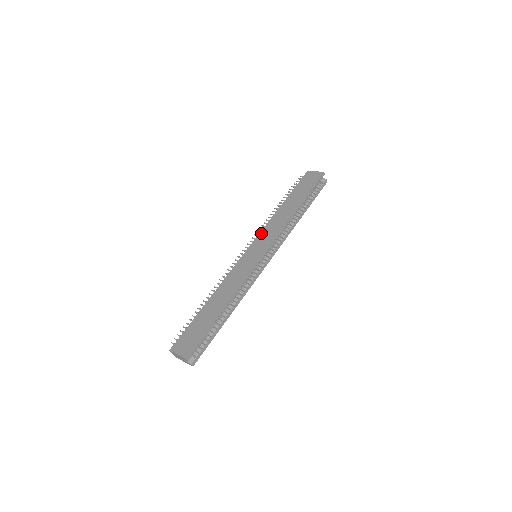
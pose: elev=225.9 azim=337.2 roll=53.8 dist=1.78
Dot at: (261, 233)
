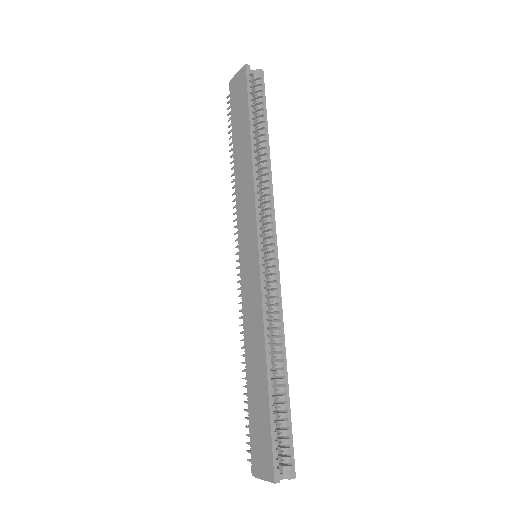
Dot at: (238, 220)
